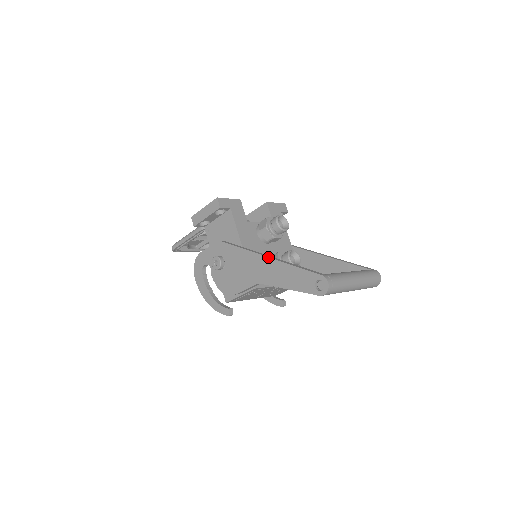
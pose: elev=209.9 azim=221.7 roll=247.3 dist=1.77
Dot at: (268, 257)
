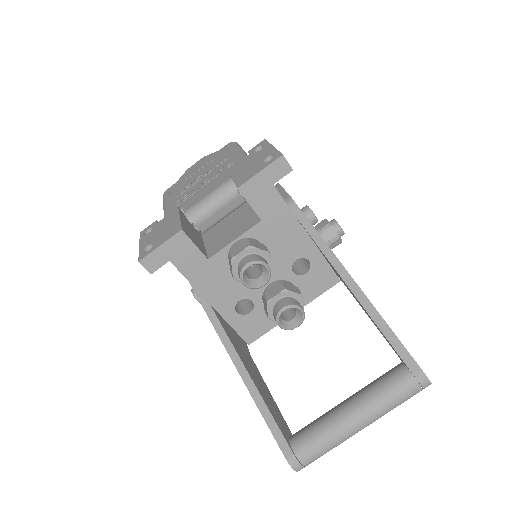
Dot at: occluded
